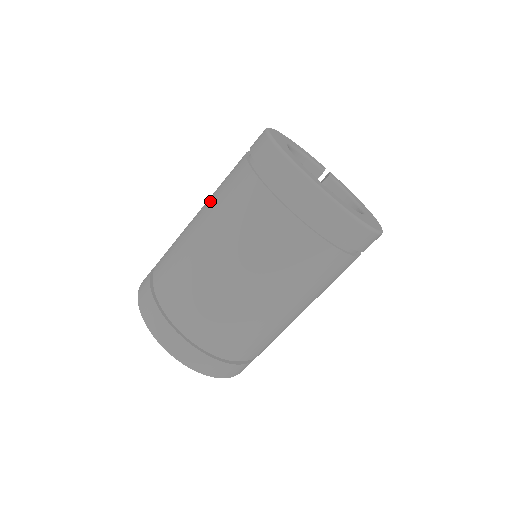
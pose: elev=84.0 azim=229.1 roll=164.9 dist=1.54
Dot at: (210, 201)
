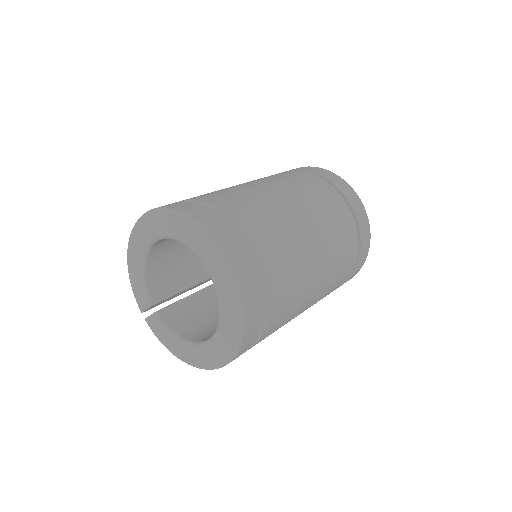
Dot at: (254, 180)
